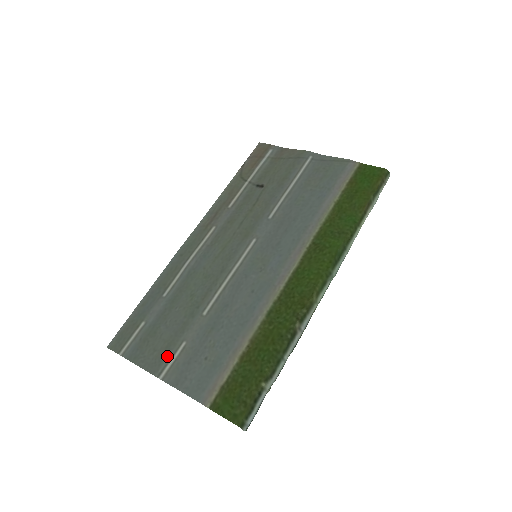
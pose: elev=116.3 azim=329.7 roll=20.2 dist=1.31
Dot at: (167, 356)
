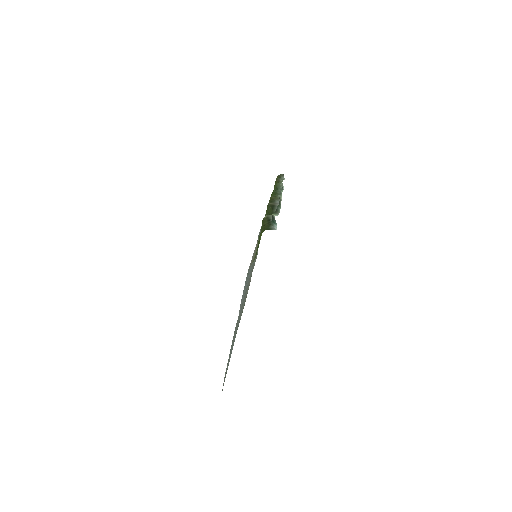
Dot at: occluded
